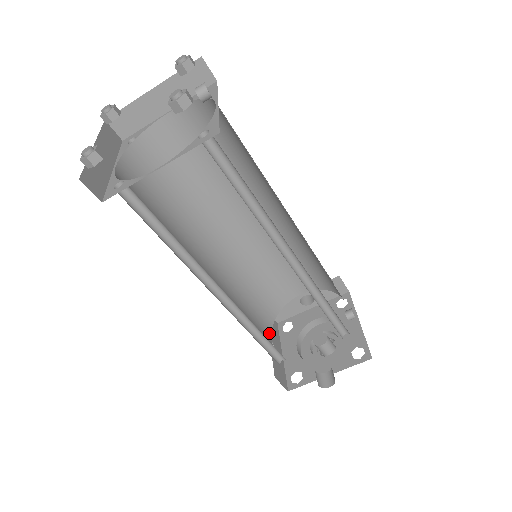
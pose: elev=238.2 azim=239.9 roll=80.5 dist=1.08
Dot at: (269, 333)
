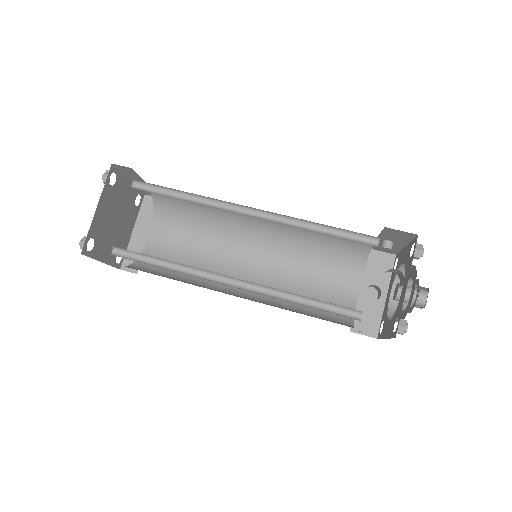
Dot at: occluded
